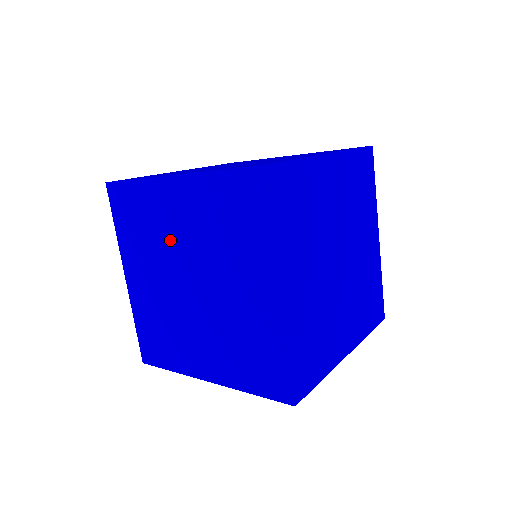
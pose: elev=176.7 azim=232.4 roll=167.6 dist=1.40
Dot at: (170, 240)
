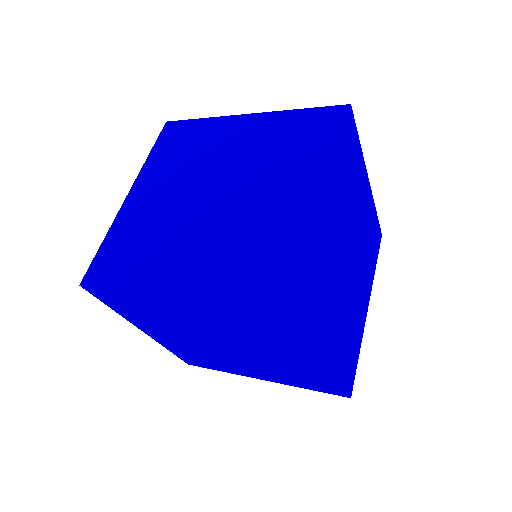
Dot at: (213, 159)
